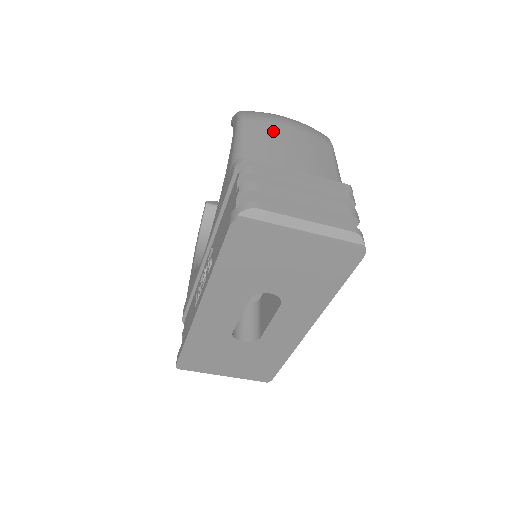
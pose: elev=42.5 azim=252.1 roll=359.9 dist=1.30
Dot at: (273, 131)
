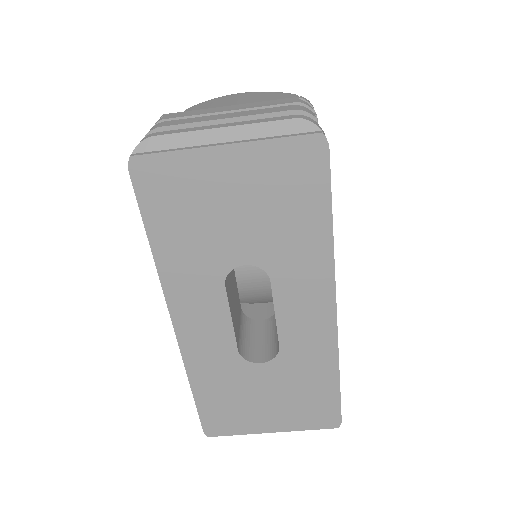
Dot at: (214, 101)
